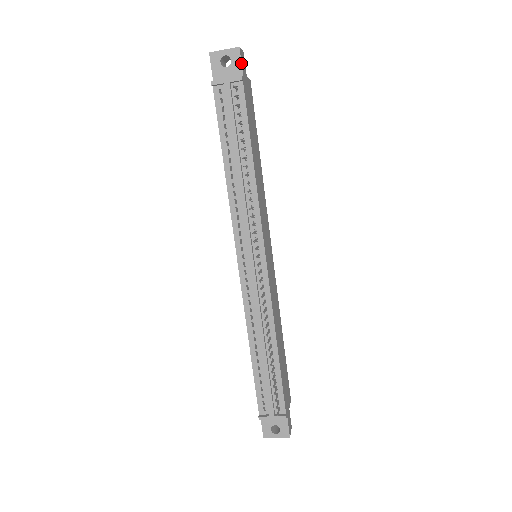
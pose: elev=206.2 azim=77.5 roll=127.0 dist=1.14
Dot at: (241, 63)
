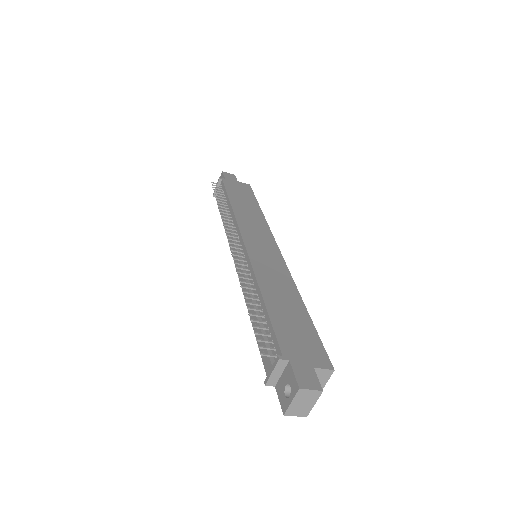
Dot at: (224, 175)
